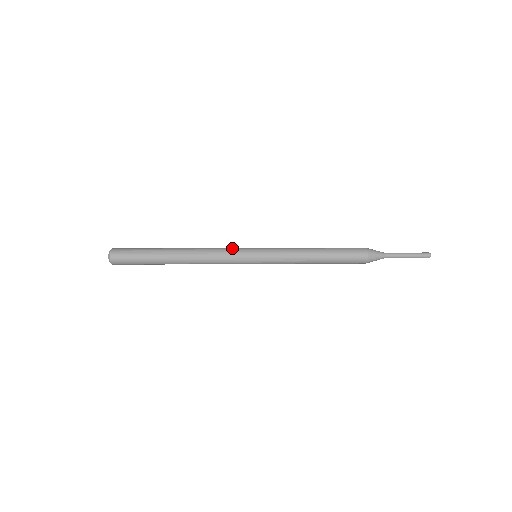
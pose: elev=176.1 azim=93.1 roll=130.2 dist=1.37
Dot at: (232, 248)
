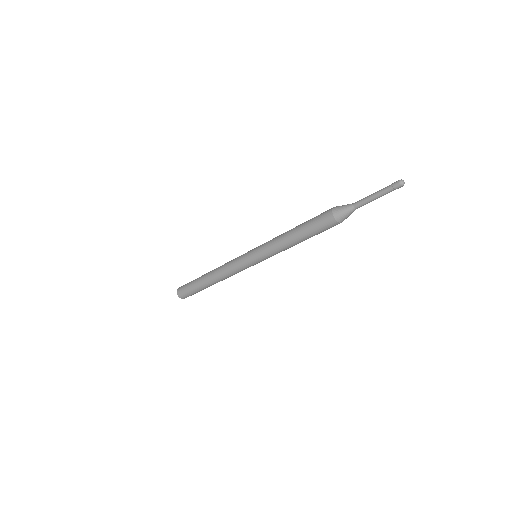
Dot at: occluded
